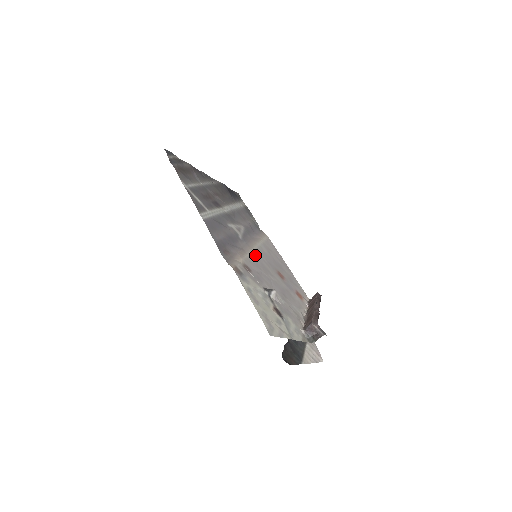
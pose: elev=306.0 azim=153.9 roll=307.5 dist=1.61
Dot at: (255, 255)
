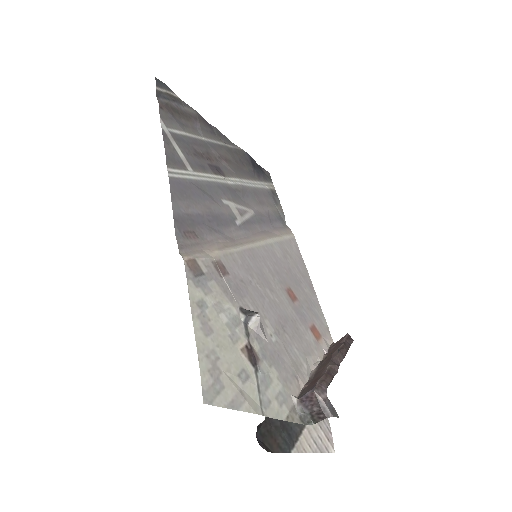
Dot at: (252, 253)
